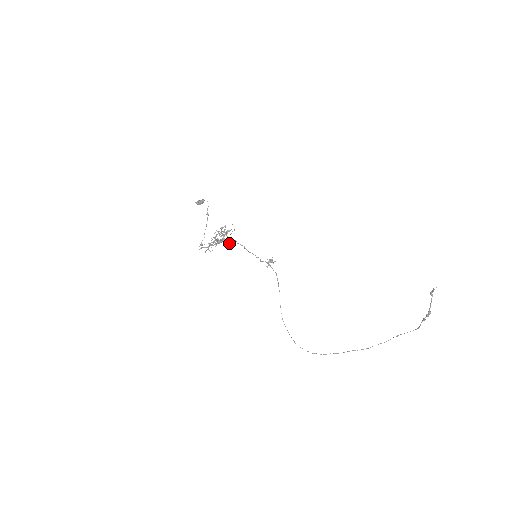
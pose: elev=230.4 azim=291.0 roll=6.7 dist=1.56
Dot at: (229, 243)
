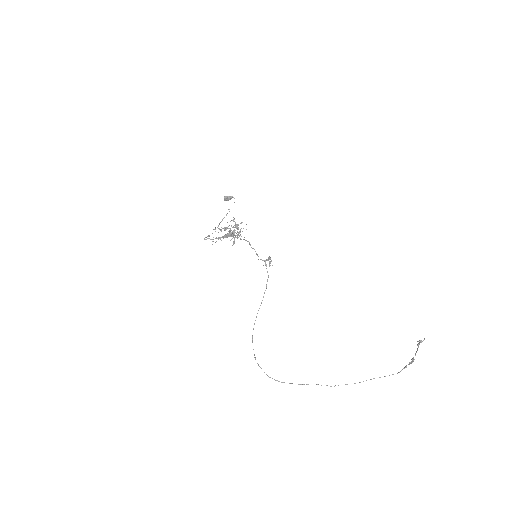
Dot at: occluded
